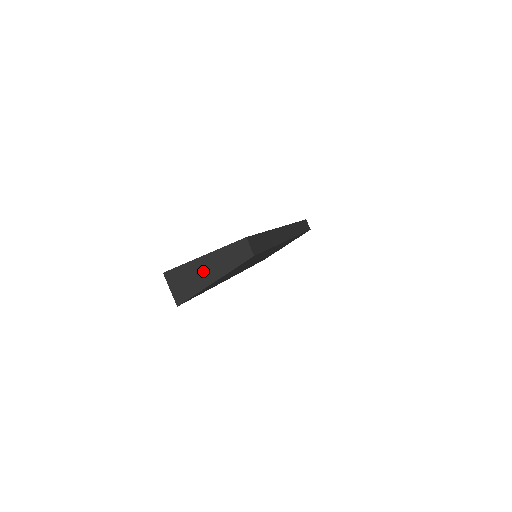
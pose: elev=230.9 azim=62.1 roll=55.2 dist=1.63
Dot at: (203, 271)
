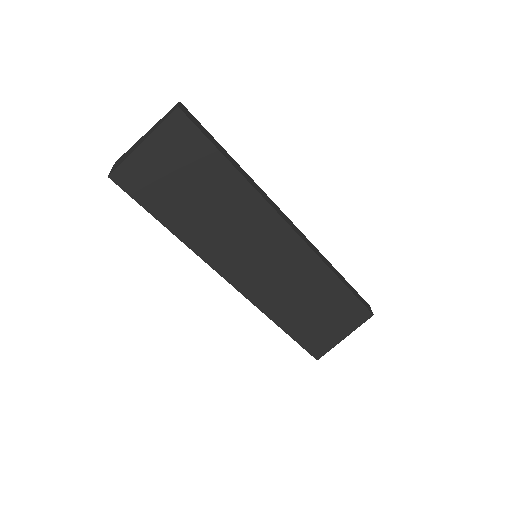
Dot at: (140, 141)
